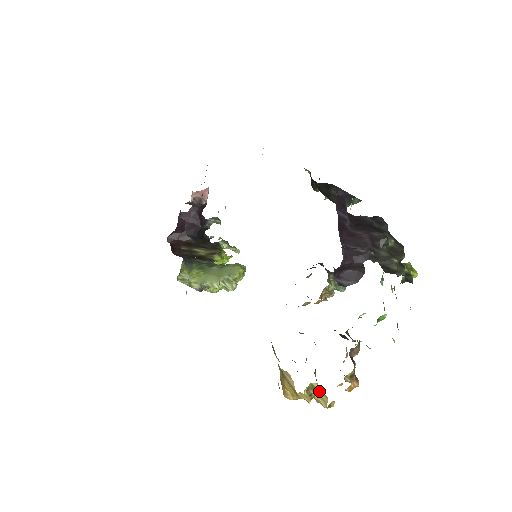
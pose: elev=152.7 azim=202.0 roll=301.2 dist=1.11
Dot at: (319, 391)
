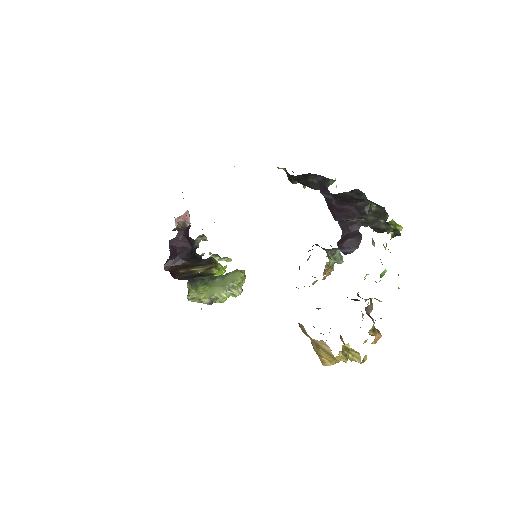
Dot at: (352, 350)
